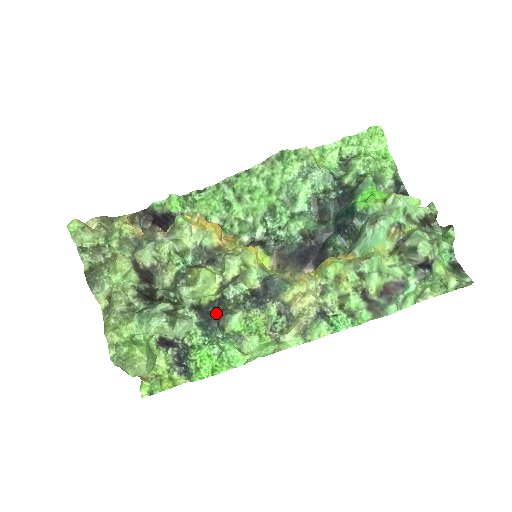
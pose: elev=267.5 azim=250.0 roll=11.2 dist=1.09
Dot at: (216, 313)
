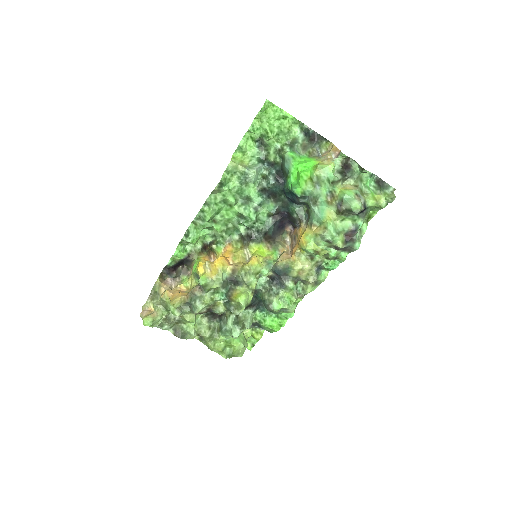
Dot at: (259, 299)
